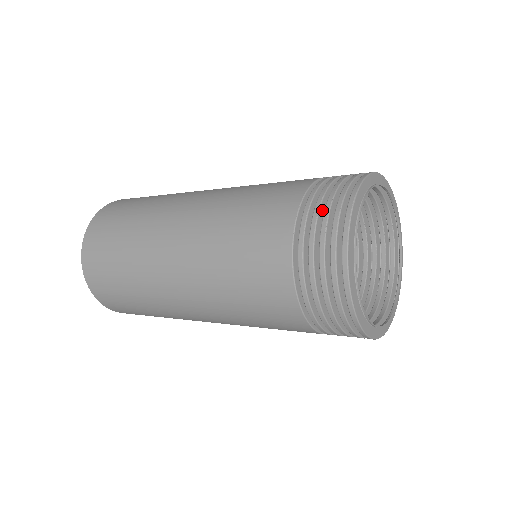
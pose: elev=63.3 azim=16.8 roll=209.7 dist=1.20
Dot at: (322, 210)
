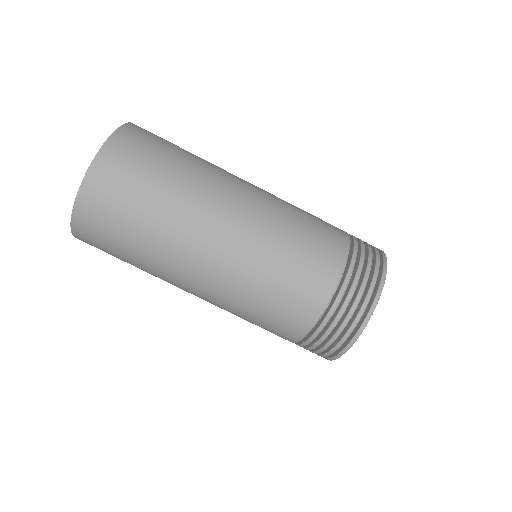
Dot at: occluded
